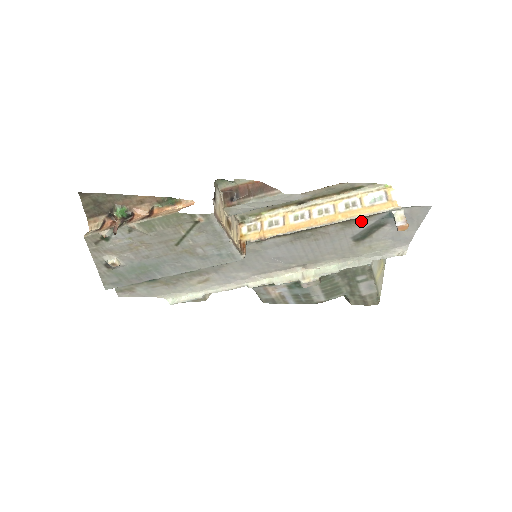
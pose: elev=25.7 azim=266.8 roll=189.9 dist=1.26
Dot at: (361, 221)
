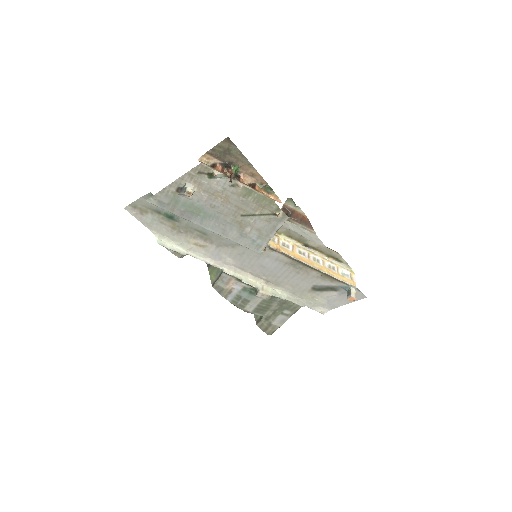
Dot at: (331, 280)
